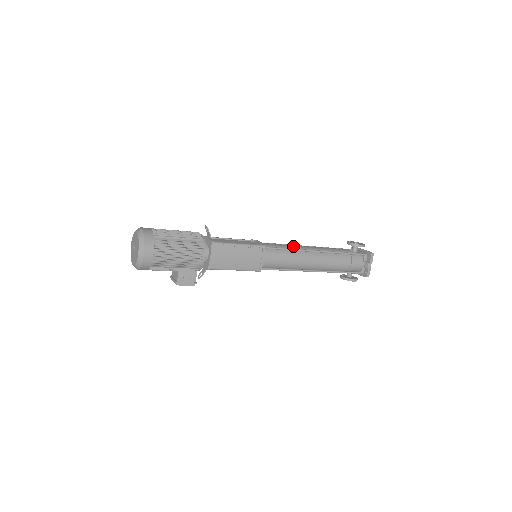
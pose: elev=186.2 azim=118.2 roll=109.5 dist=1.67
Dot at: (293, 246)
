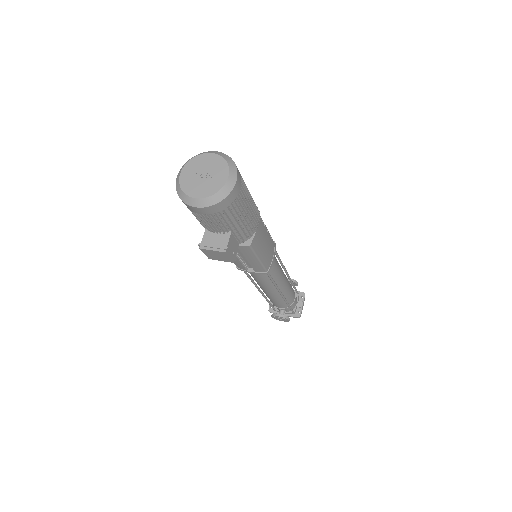
Dot at: occluded
